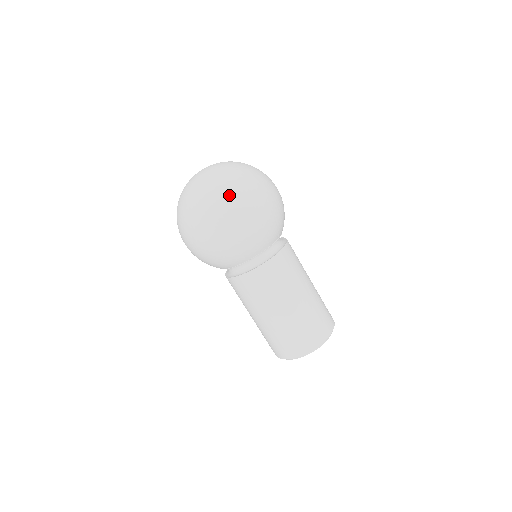
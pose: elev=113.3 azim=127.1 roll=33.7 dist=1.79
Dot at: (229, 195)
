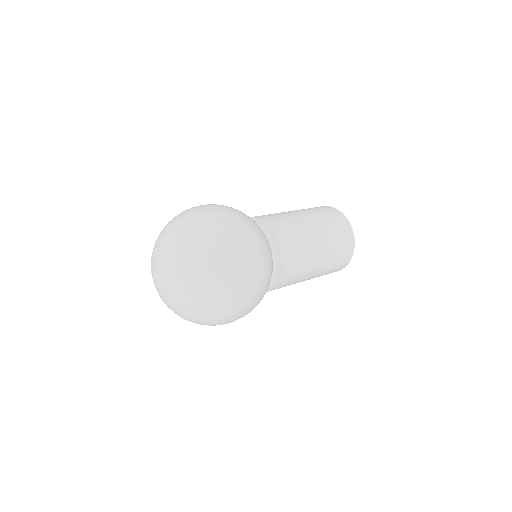
Dot at: (222, 284)
